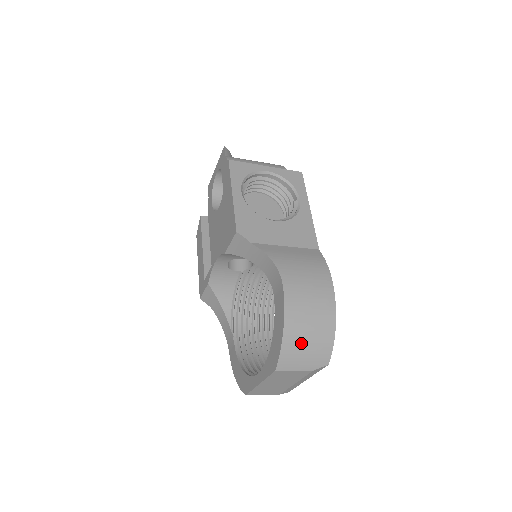
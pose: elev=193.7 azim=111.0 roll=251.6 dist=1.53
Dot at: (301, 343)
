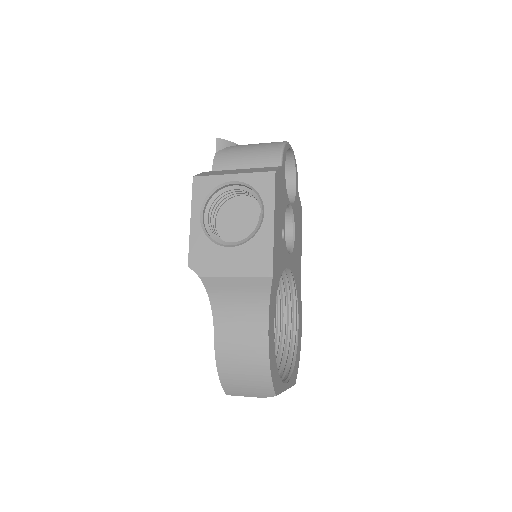
Dot at: (238, 380)
